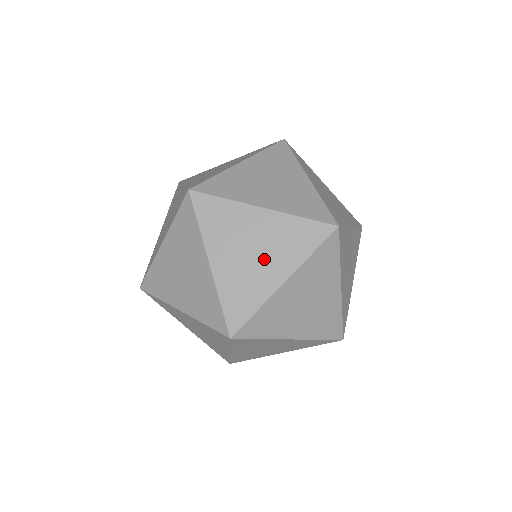
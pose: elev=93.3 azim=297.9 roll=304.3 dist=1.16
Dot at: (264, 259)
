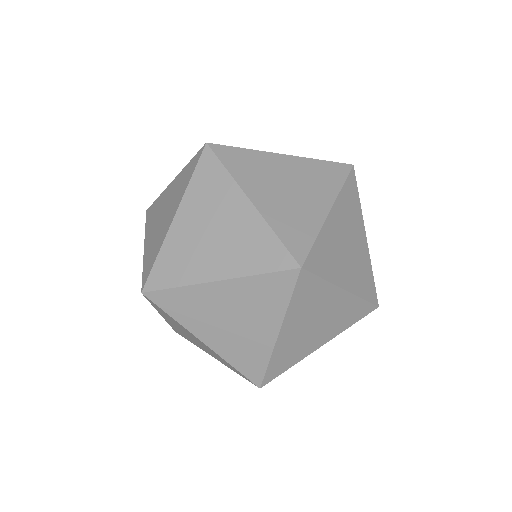
Dot at: (302, 193)
